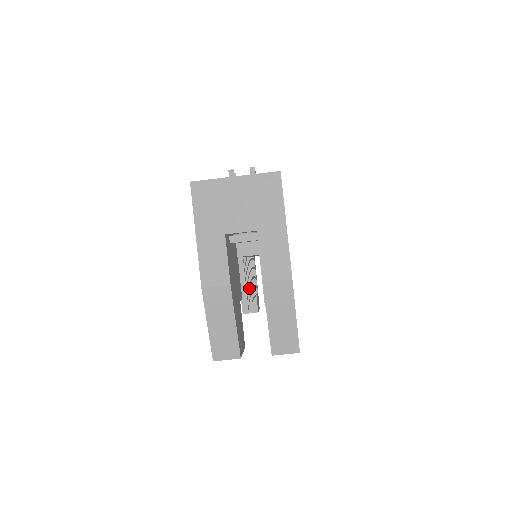
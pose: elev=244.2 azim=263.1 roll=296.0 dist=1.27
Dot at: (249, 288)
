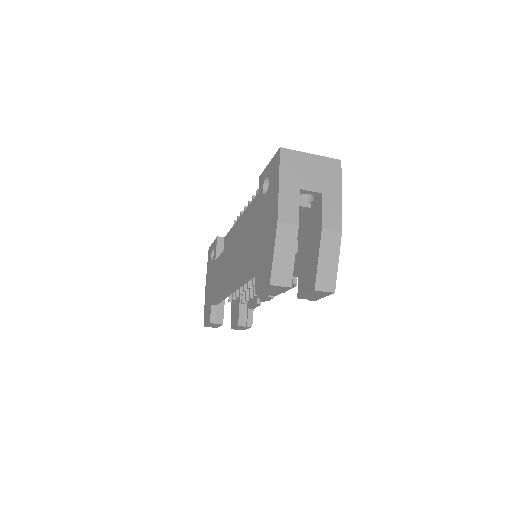
Dot at: occluded
